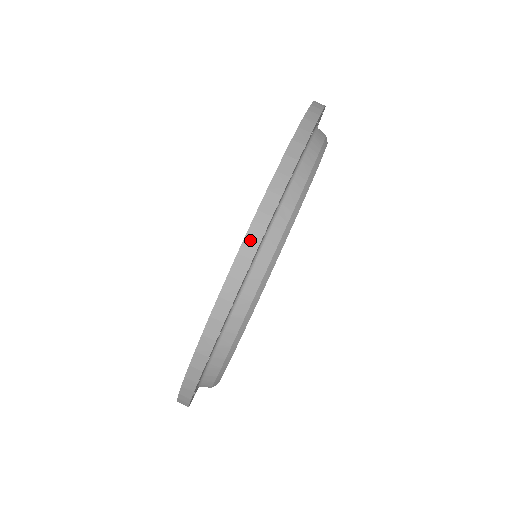
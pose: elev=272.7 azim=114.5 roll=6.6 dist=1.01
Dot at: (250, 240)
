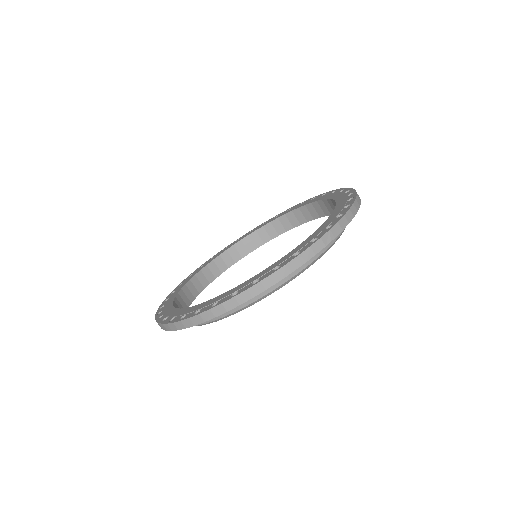
Dot at: (209, 314)
